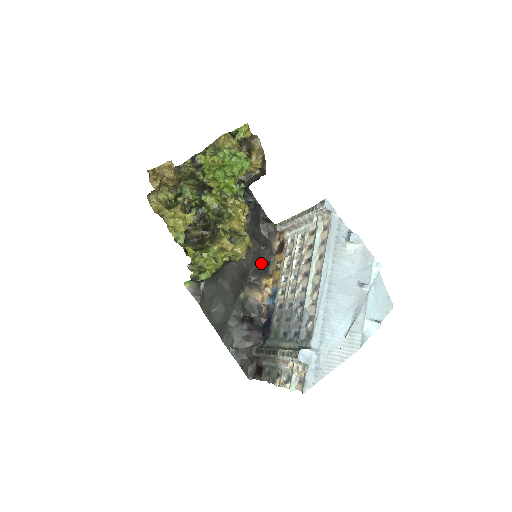
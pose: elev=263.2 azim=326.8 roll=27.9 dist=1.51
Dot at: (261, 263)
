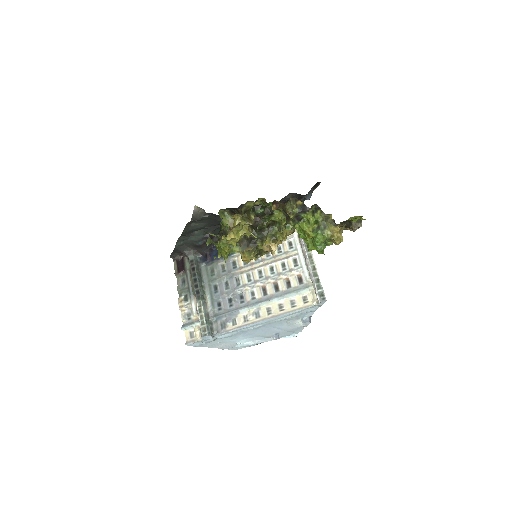
Dot at: occluded
